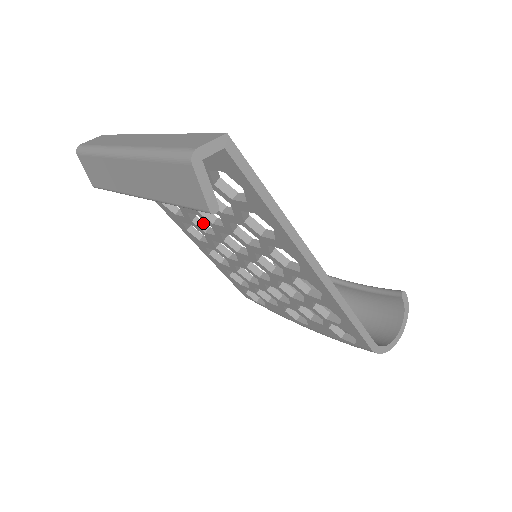
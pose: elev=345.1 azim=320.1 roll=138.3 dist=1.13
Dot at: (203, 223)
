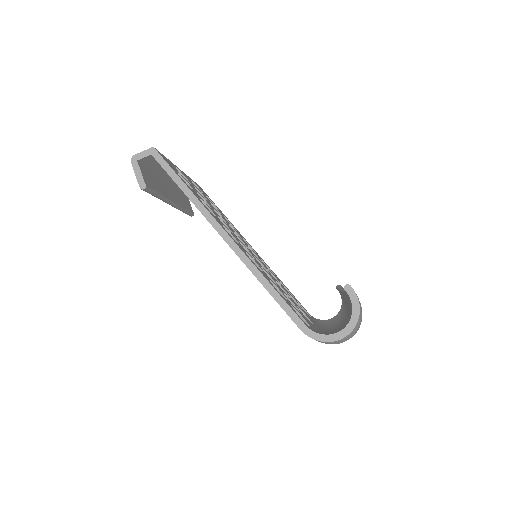
Dot at: occluded
